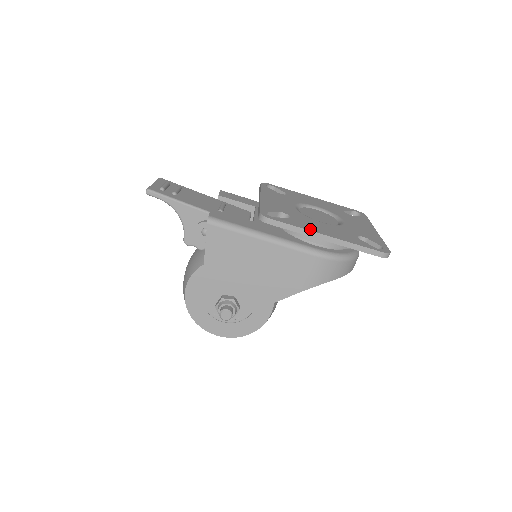
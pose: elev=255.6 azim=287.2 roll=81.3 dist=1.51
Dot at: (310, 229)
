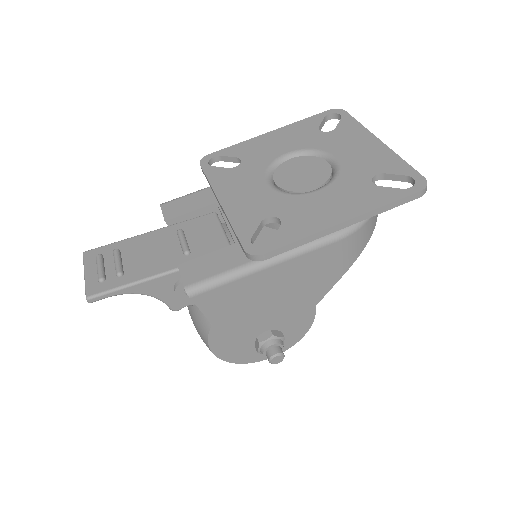
Dot at: (318, 228)
